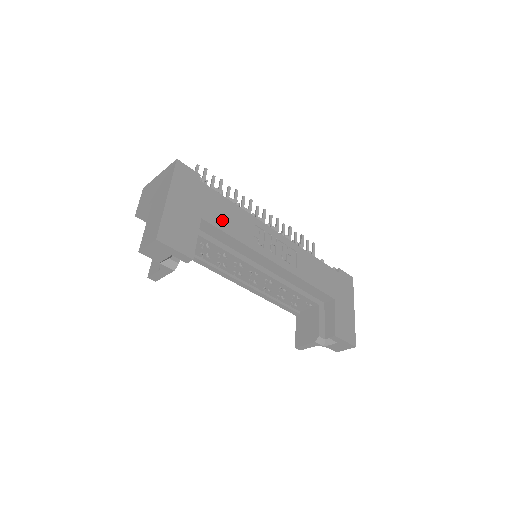
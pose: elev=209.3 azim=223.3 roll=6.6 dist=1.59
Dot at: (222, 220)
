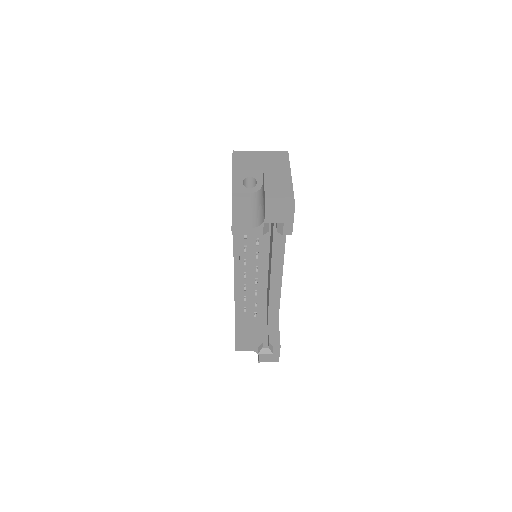
Dot at: occluded
